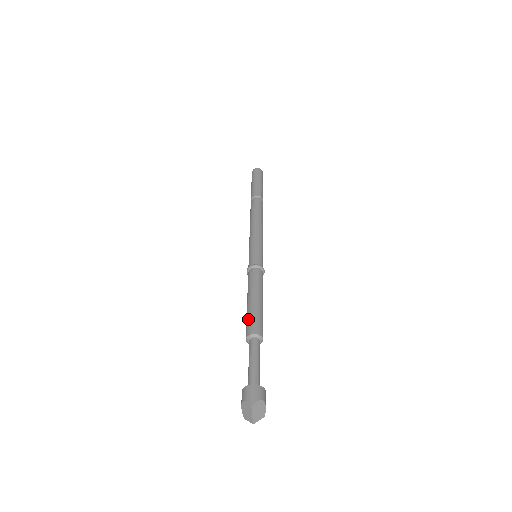
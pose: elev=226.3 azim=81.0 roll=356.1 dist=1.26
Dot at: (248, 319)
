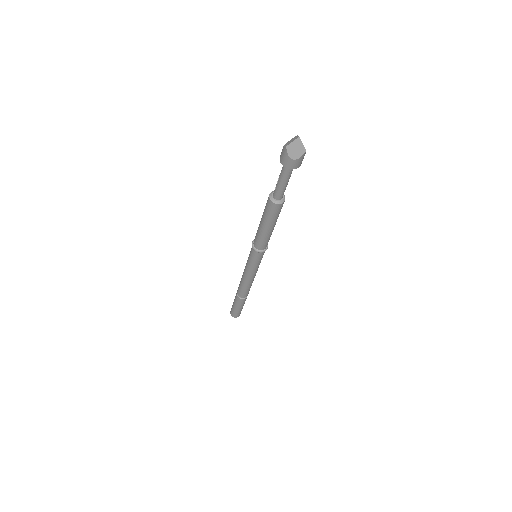
Dot at: occluded
